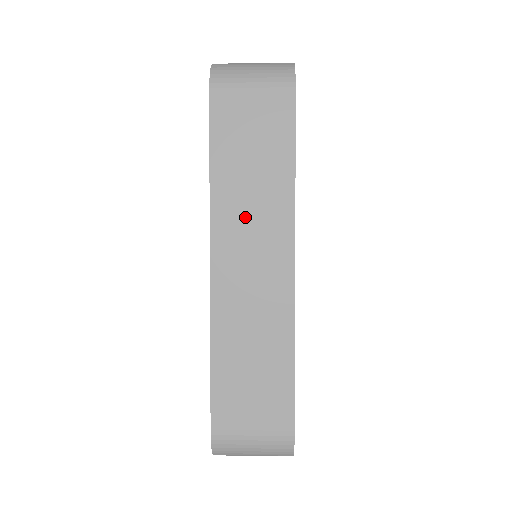
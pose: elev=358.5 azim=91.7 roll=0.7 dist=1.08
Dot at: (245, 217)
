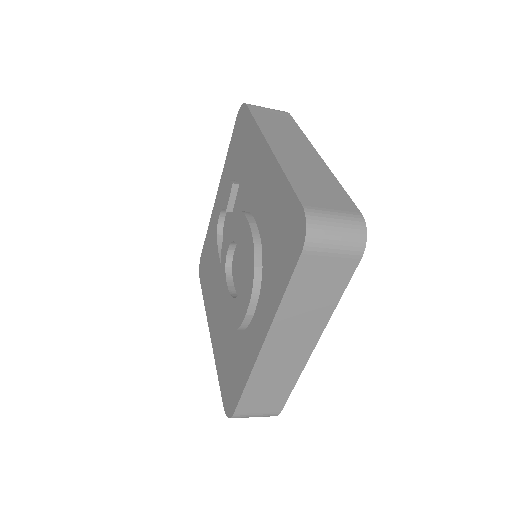
Dot at: (282, 136)
